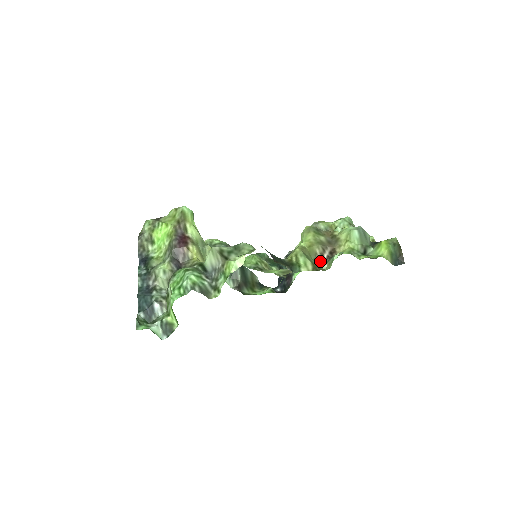
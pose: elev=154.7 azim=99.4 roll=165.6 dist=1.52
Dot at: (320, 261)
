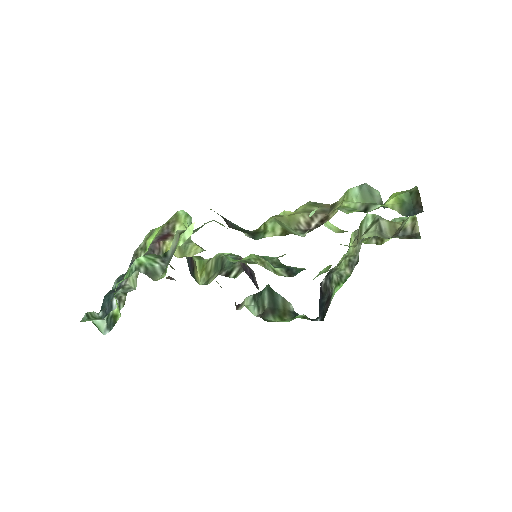
Dot at: (303, 231)
